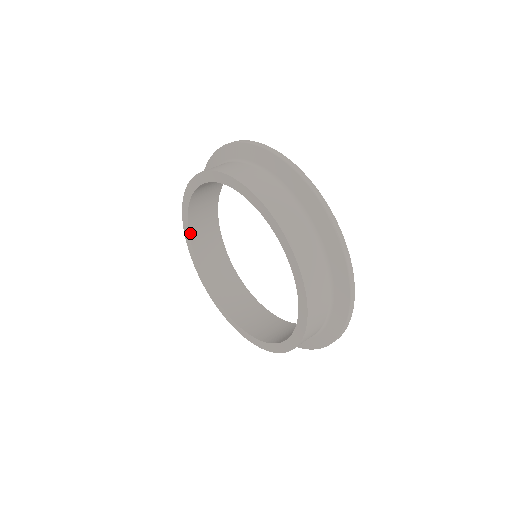
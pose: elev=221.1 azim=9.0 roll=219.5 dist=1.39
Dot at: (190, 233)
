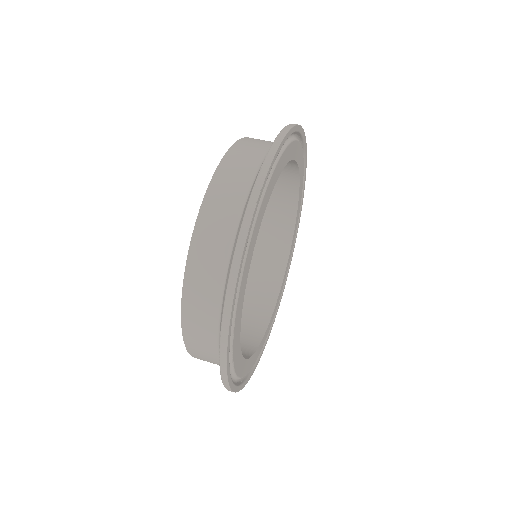
Dot at: occluded
